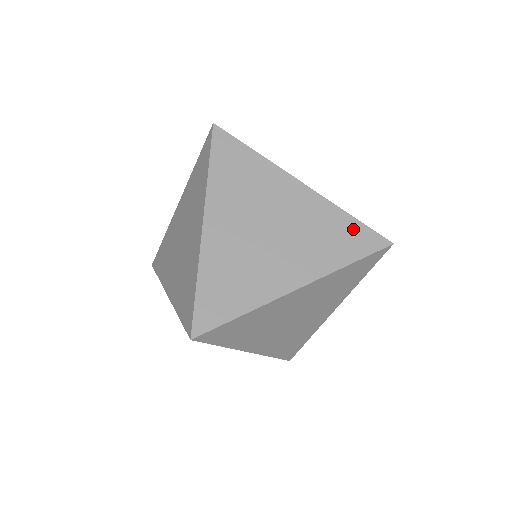
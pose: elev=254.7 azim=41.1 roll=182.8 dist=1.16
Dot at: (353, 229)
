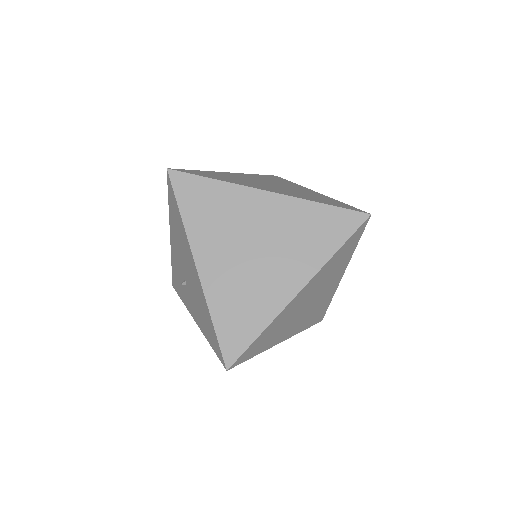
Dot at: (339, 203)
